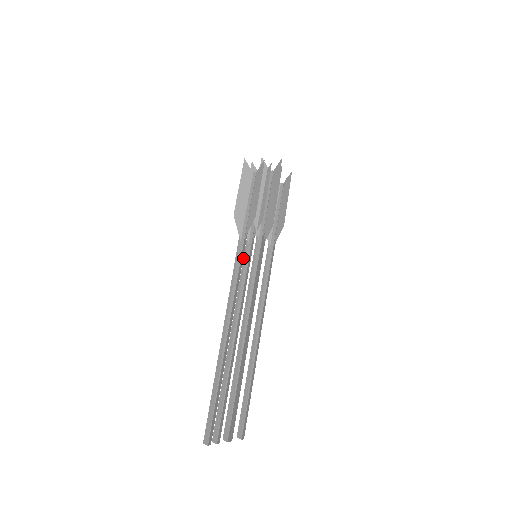
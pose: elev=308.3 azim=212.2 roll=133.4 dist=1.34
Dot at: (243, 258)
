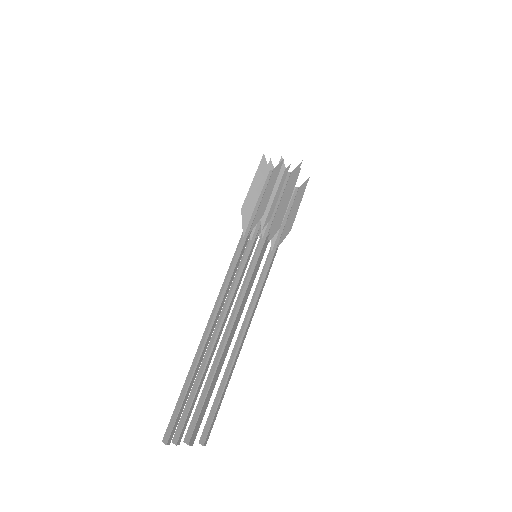
Dot at: occluded
